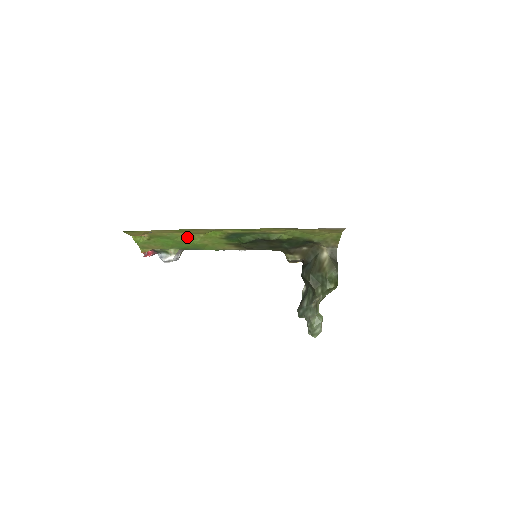
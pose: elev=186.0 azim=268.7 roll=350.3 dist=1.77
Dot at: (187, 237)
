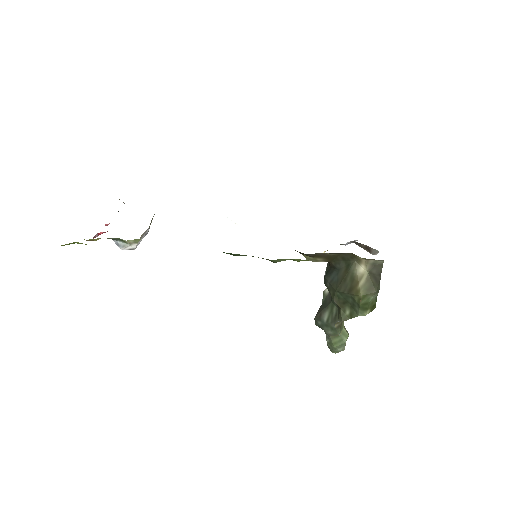
Dot at: occluded
